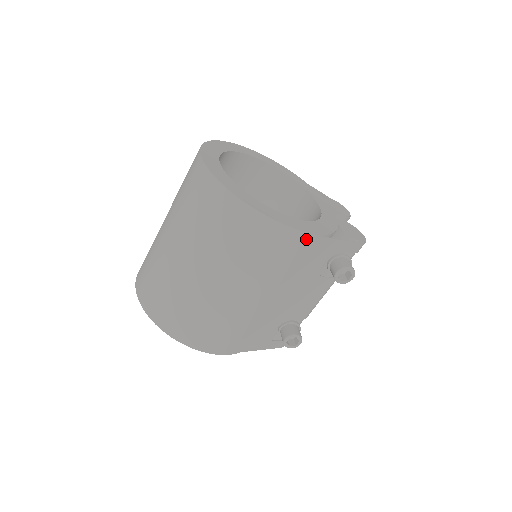
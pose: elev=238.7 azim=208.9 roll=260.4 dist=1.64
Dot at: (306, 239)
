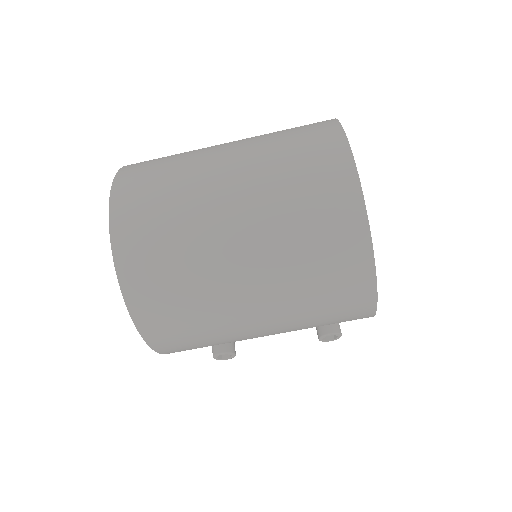
Dot at: occluded
